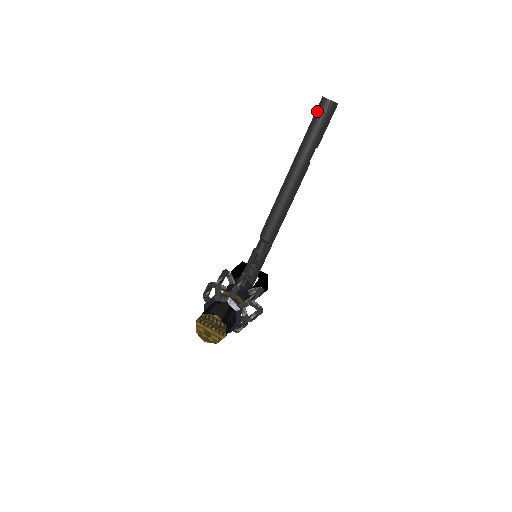
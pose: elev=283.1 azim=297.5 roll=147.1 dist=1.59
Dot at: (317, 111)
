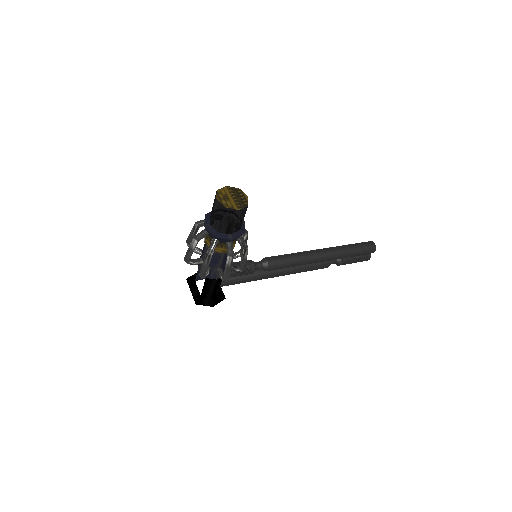
Dot at: (363, 242)
